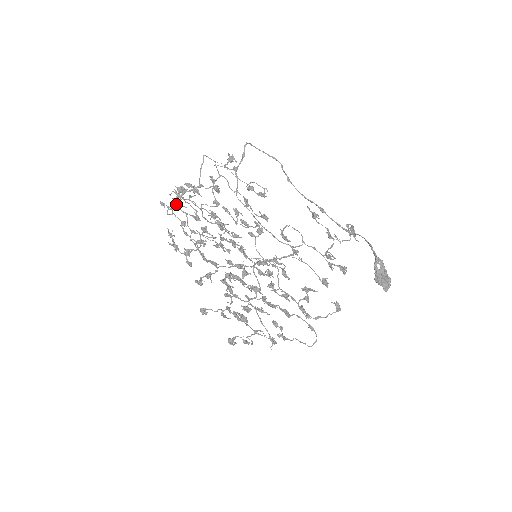
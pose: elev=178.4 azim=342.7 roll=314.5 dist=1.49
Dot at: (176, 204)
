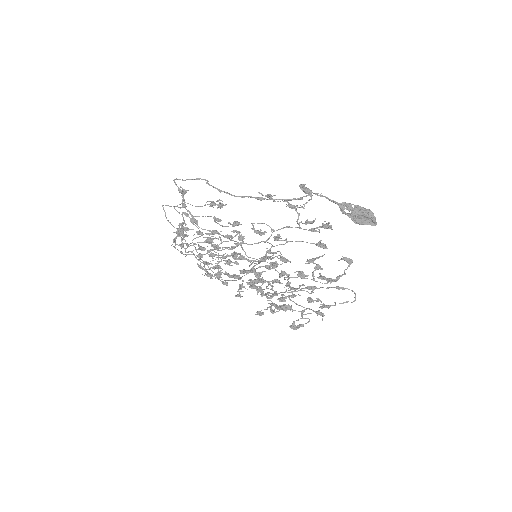
Dot at: occluded
